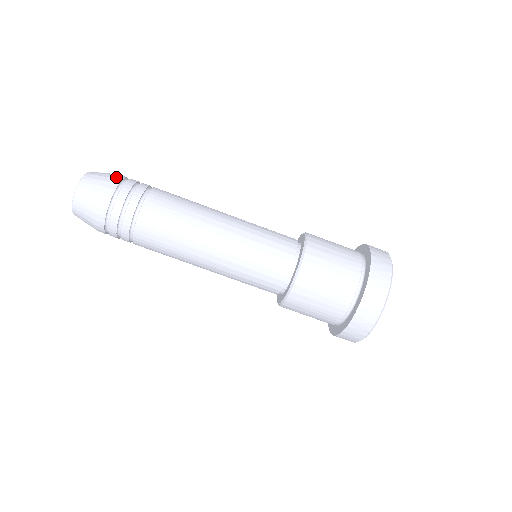
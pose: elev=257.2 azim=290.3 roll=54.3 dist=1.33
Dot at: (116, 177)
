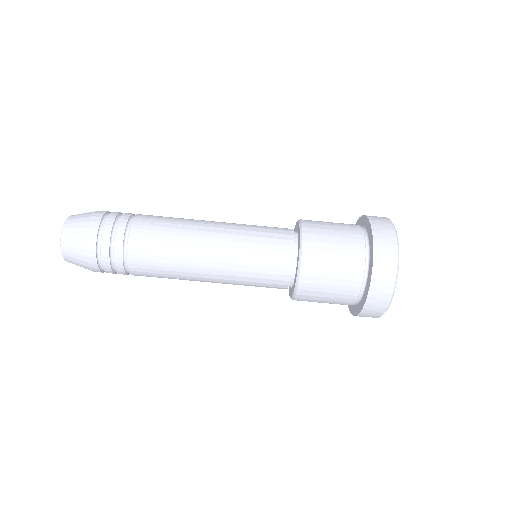
Dot at: (99, 212)
